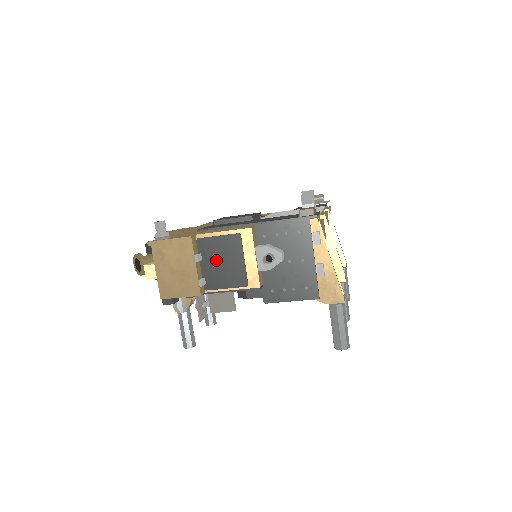
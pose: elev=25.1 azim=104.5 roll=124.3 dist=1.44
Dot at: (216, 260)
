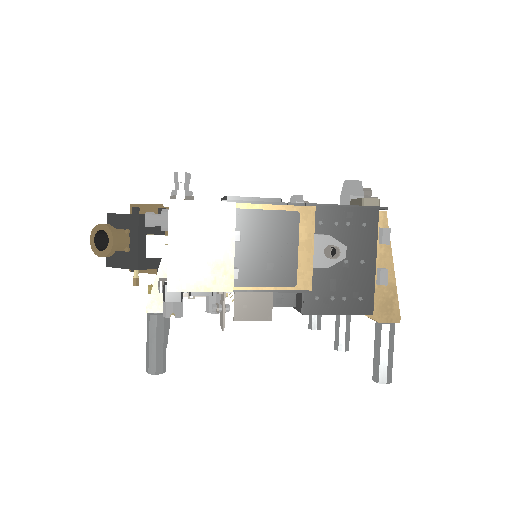
Dot at: (258, 244)
